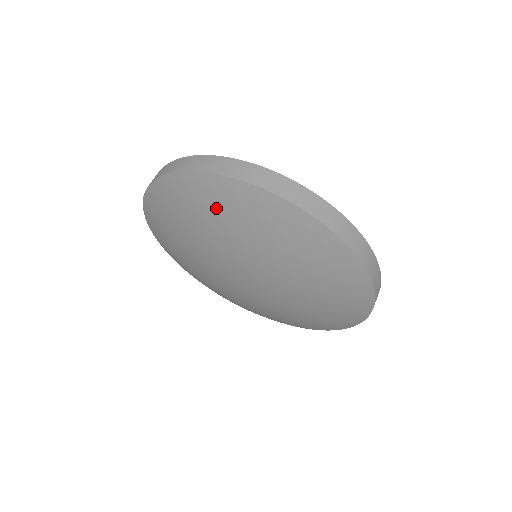
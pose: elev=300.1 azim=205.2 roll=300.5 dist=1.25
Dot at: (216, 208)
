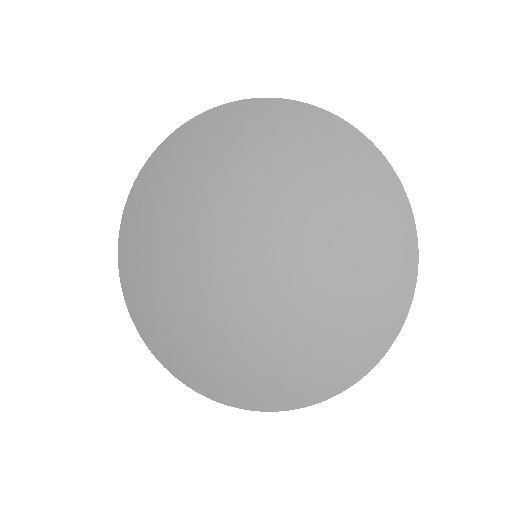
Dot at: (168, 176)
